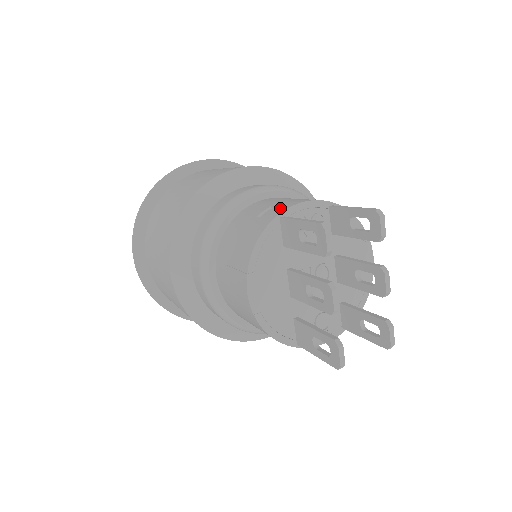
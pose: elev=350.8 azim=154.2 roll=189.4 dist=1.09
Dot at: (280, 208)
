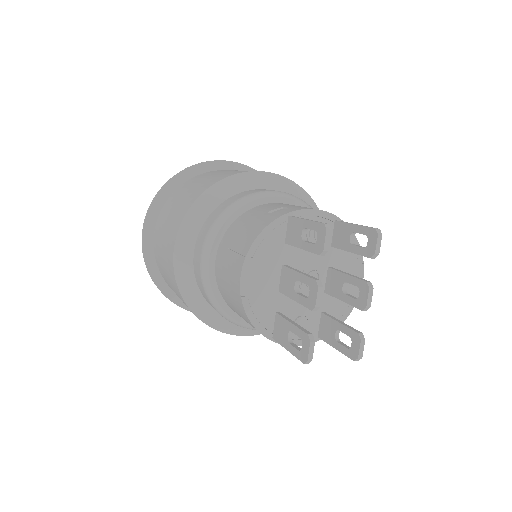
Dot at: (291, 209)
